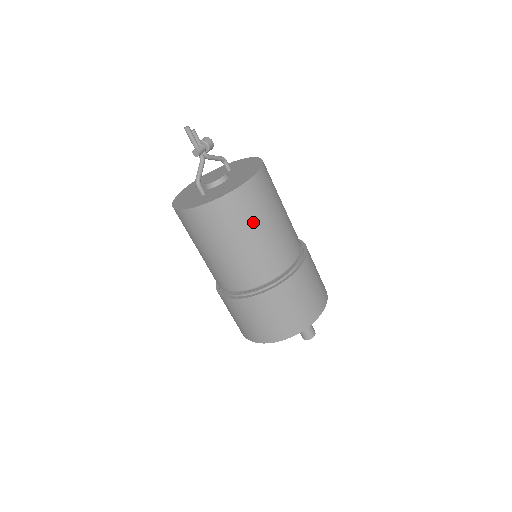
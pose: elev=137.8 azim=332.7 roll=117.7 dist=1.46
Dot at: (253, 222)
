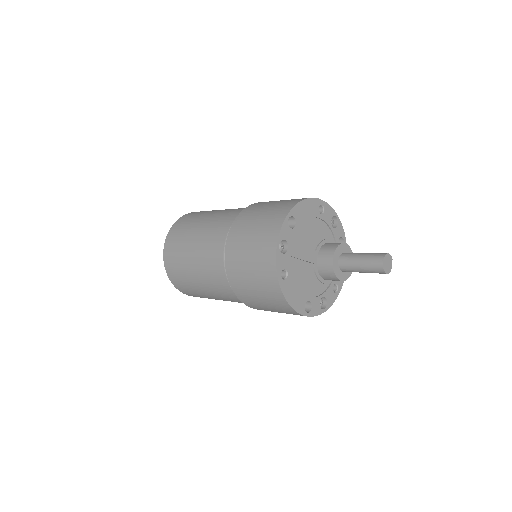
Dot at: (208, 212)
